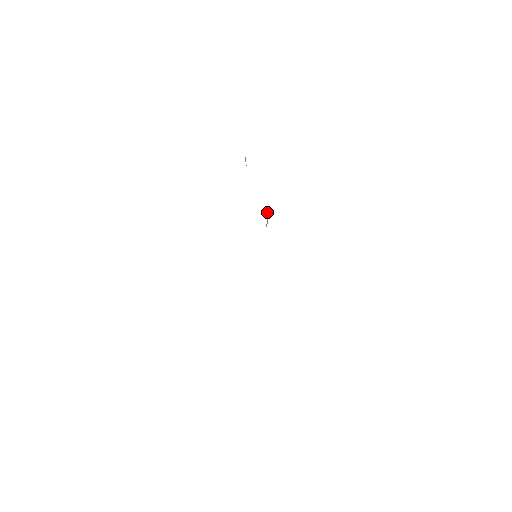
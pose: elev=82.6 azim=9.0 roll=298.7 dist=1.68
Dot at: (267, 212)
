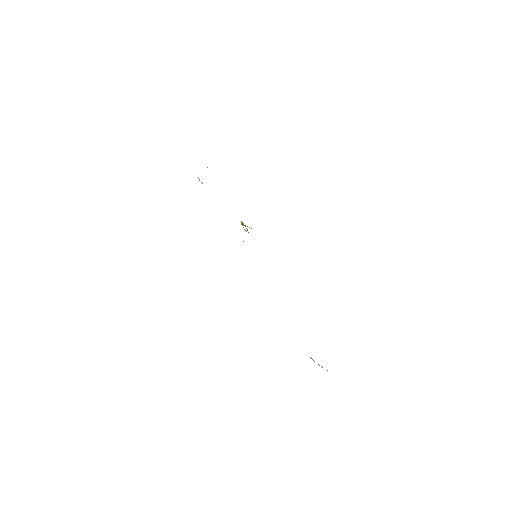
Dot at: (241, 222)
